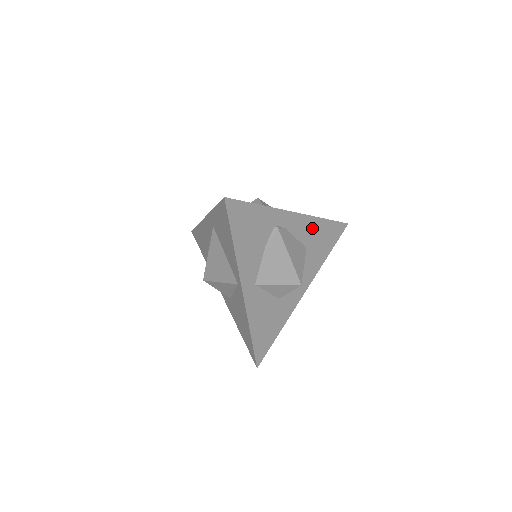
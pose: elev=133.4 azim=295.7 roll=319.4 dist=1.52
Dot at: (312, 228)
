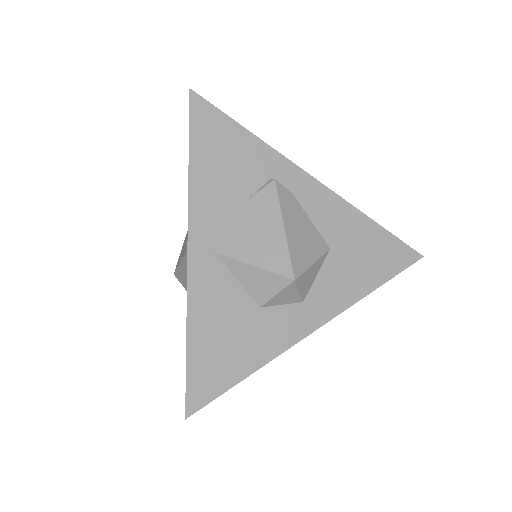
Dot at: (346, 222)
